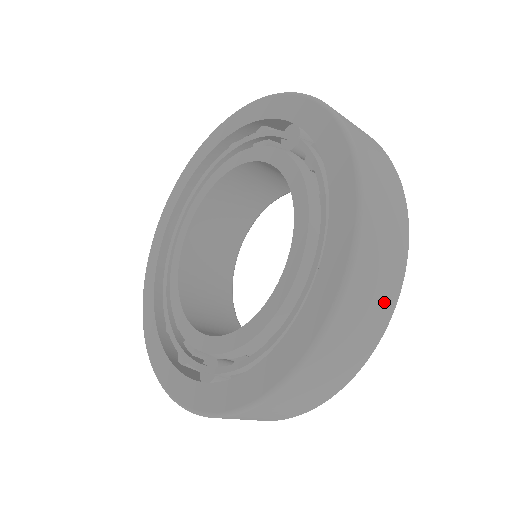
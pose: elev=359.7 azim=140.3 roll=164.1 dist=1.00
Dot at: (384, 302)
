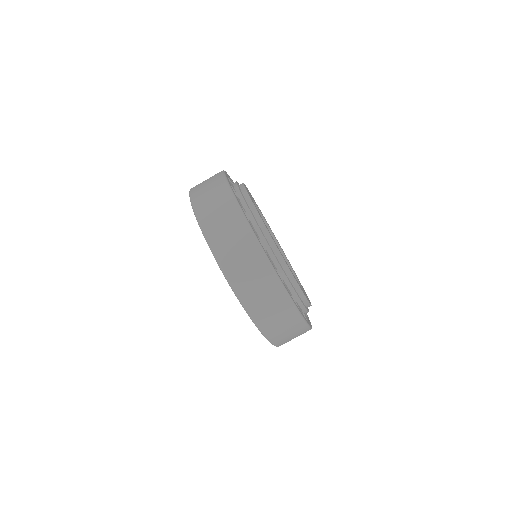
Dot at: (289, 318)
